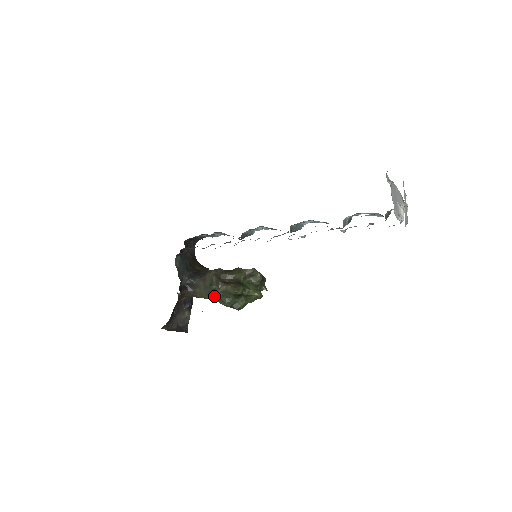
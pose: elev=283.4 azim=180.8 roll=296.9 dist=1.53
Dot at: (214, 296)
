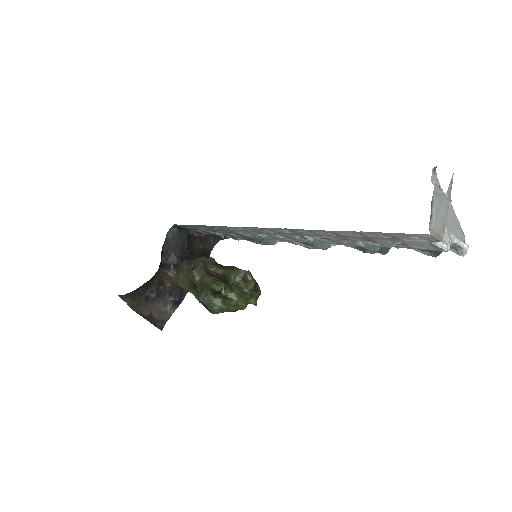
Dot at: (191, 285)
